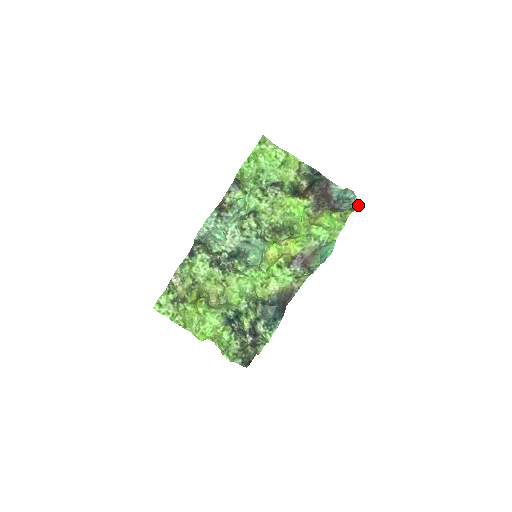
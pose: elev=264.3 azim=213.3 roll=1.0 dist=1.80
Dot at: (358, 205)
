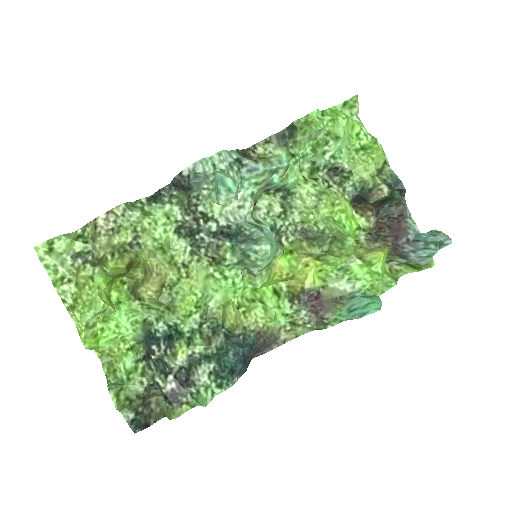
Dot at: (431, 265)
